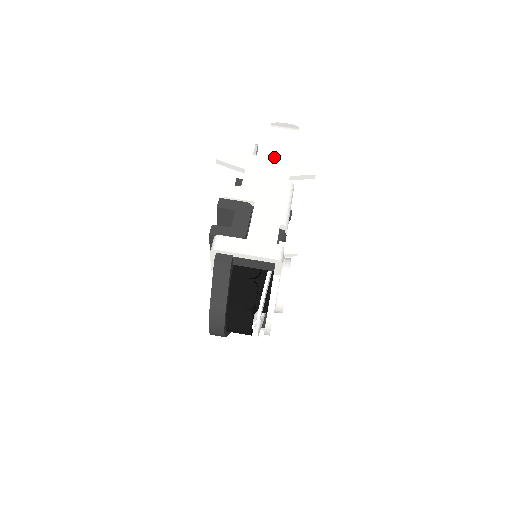
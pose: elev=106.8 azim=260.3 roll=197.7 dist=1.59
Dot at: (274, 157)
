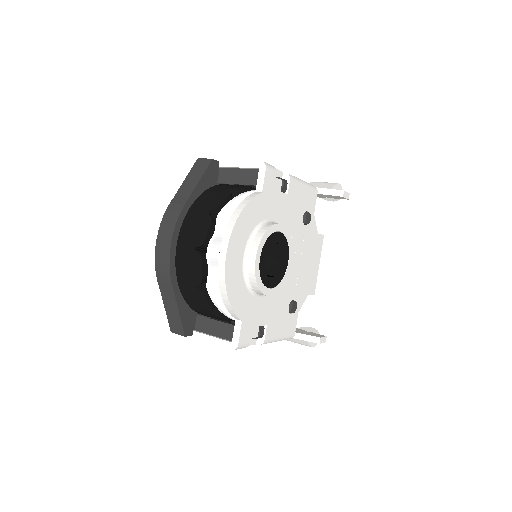
Dot at: occluded
